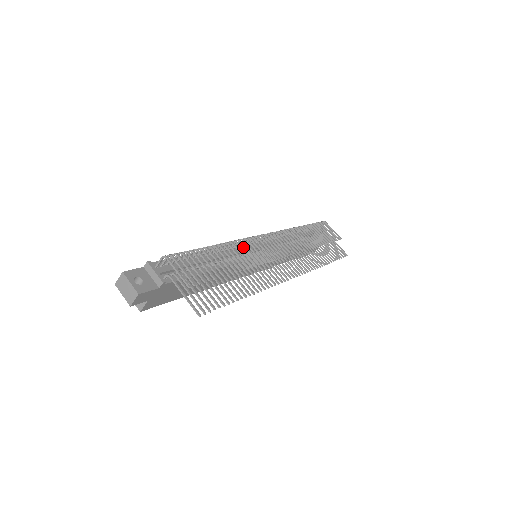
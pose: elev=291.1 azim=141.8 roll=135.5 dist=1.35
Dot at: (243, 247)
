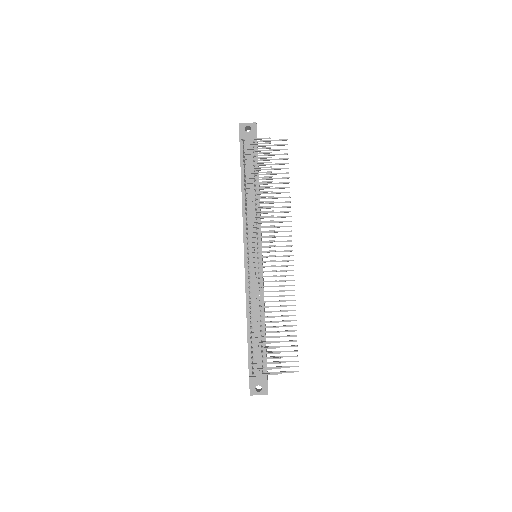
Dot at: occluded
